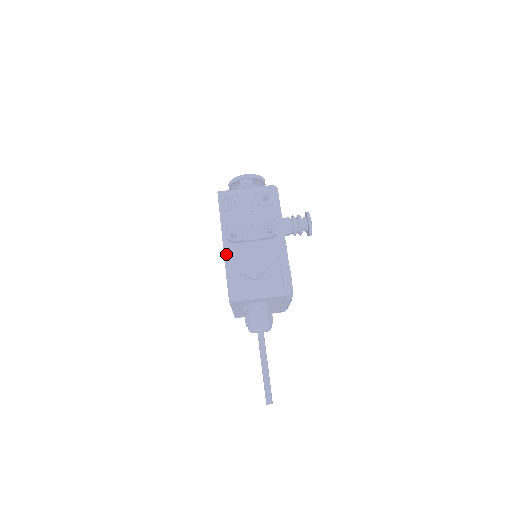
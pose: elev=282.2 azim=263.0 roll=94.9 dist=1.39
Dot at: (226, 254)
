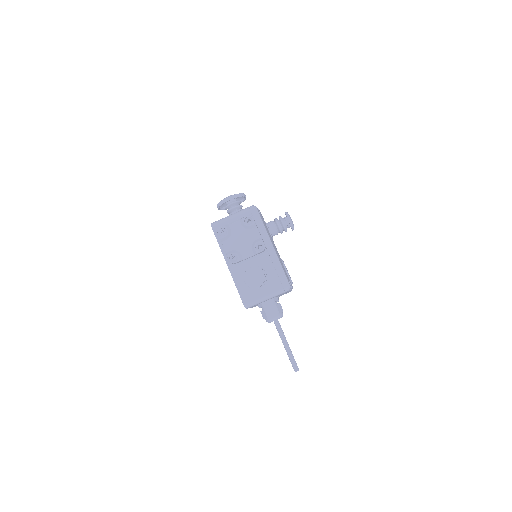
Dot at: (232, 273)
